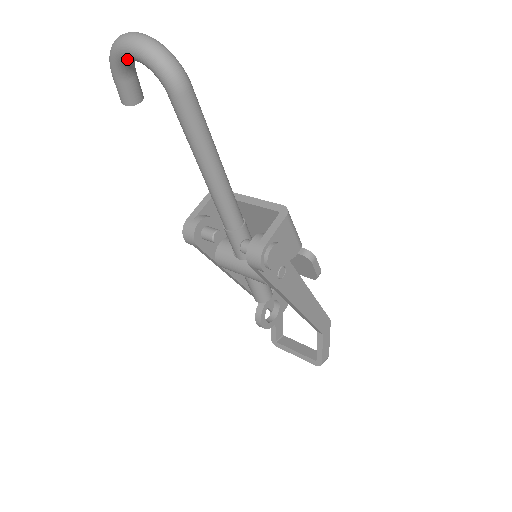
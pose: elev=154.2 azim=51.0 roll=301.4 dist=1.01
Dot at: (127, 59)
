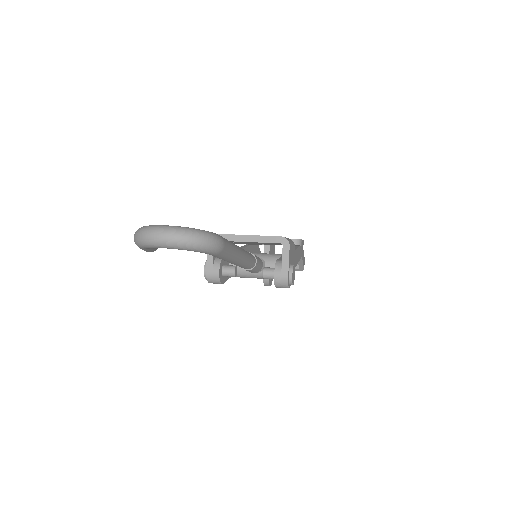
Dot at: (164, 247)
